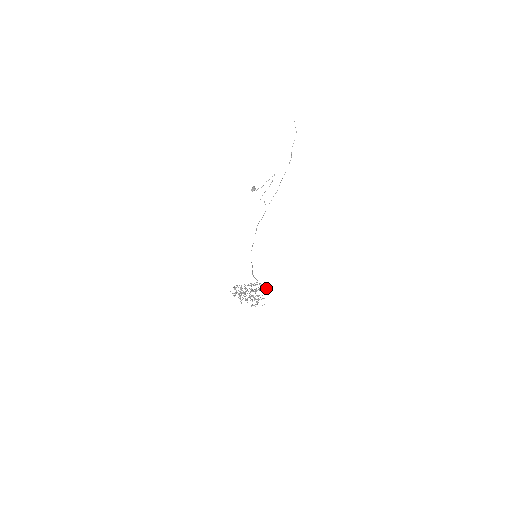
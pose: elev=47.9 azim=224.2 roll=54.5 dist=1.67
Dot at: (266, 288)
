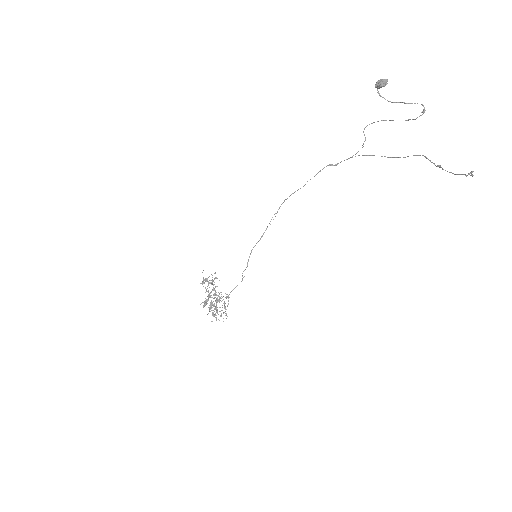
Dot at: (226, 315)
